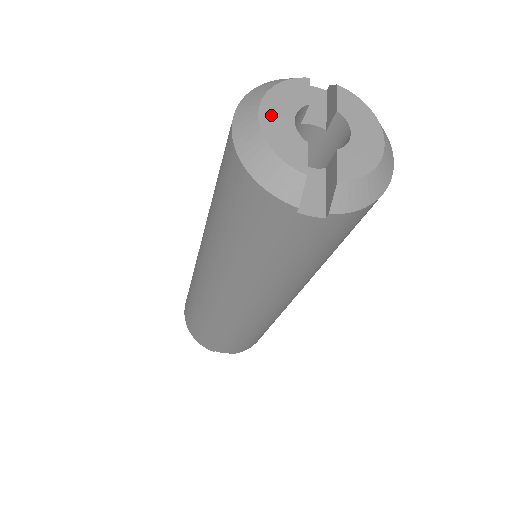
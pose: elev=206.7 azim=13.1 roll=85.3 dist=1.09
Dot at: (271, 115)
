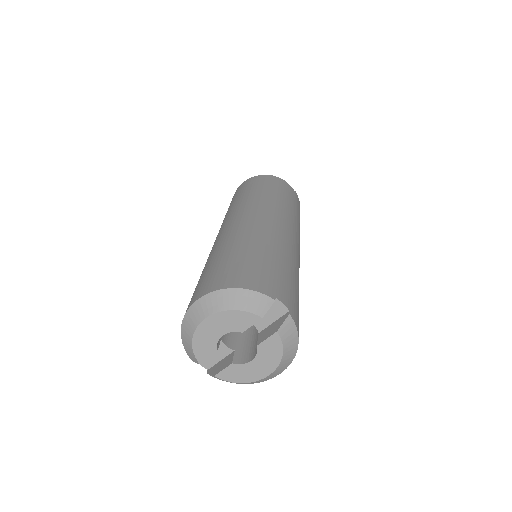
Dot at: (210, 326)
